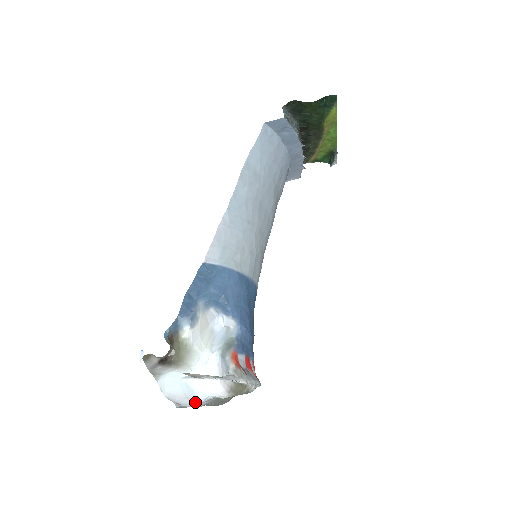
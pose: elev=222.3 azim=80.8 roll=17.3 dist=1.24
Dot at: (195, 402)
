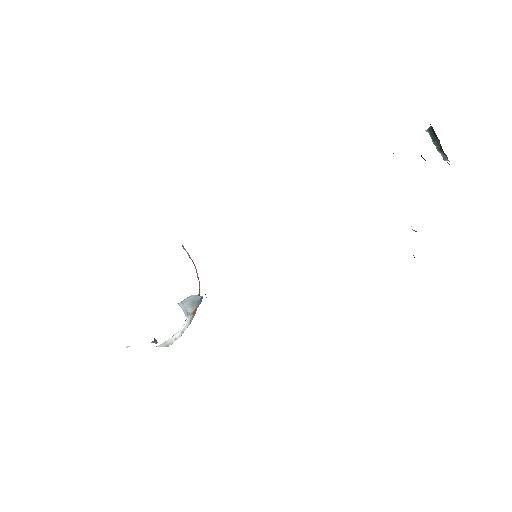
Dot at: occluded
